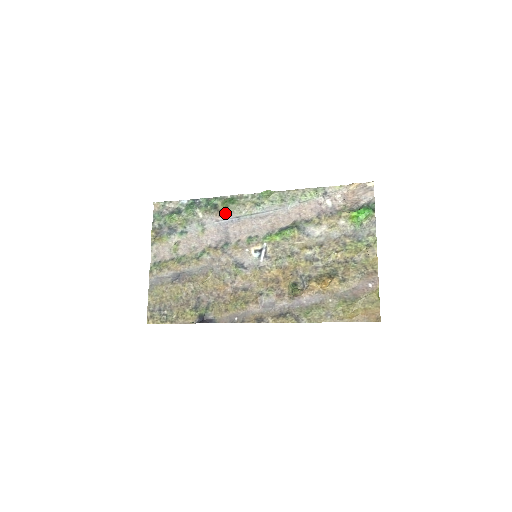
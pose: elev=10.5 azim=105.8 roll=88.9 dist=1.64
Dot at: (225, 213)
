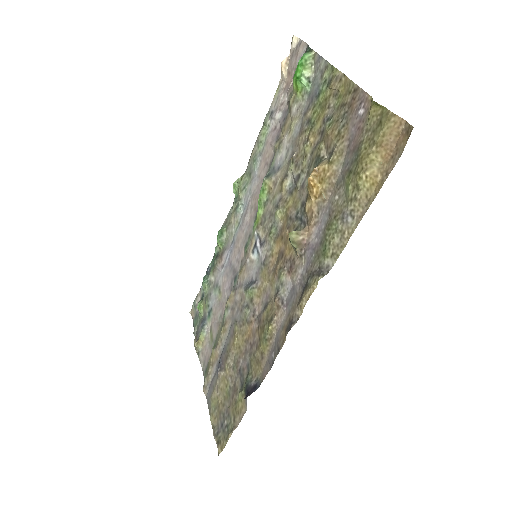
Dot at: (224, 251)
